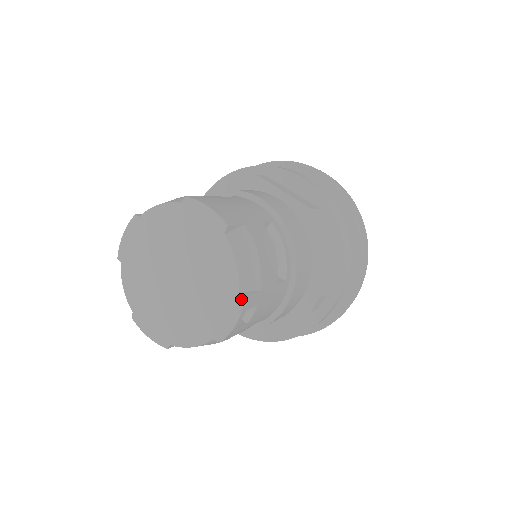
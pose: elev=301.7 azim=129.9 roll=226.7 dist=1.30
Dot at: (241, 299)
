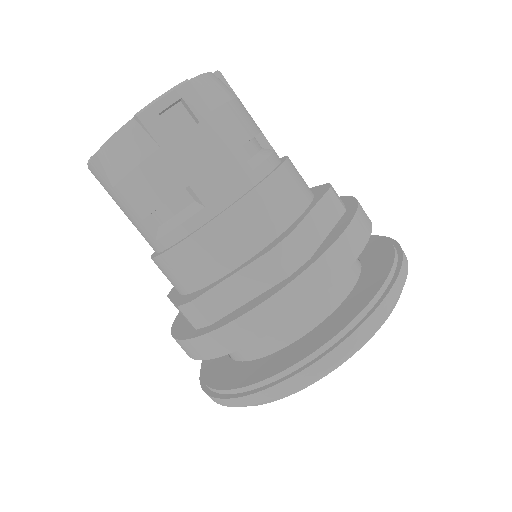
Dot at: (184, 81)
